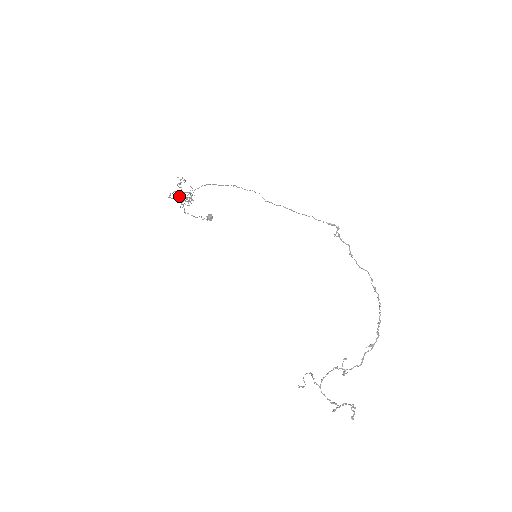
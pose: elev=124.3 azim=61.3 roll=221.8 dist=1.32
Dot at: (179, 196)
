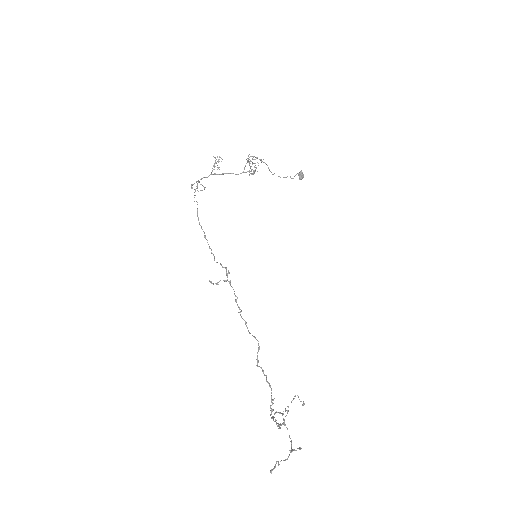
Dot at: (225, 173)
